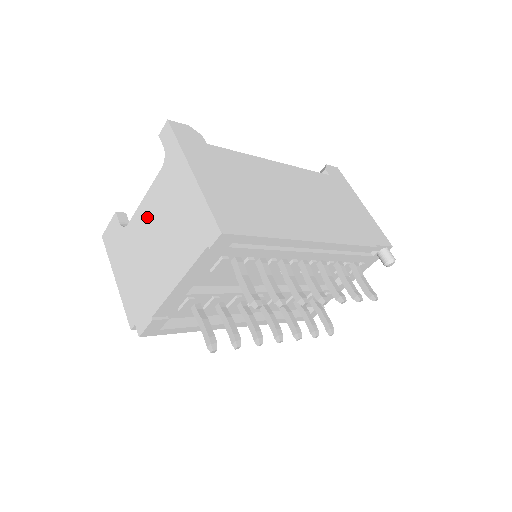
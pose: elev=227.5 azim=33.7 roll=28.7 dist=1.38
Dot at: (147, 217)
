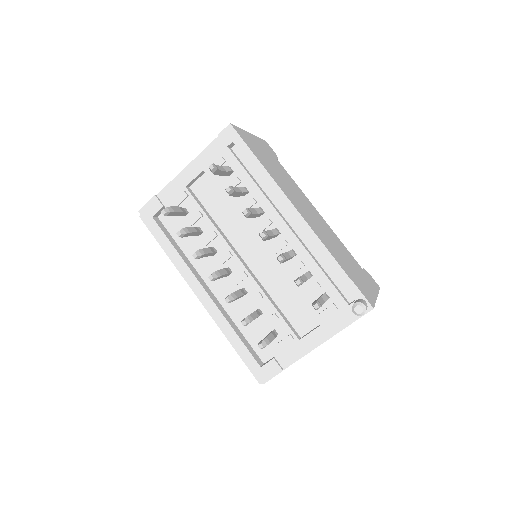
Dot at: occluded
